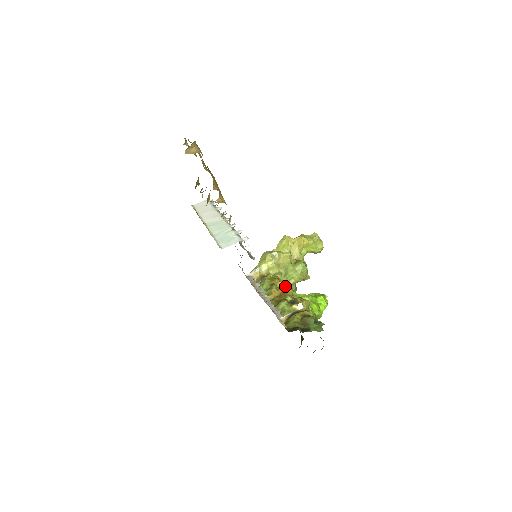
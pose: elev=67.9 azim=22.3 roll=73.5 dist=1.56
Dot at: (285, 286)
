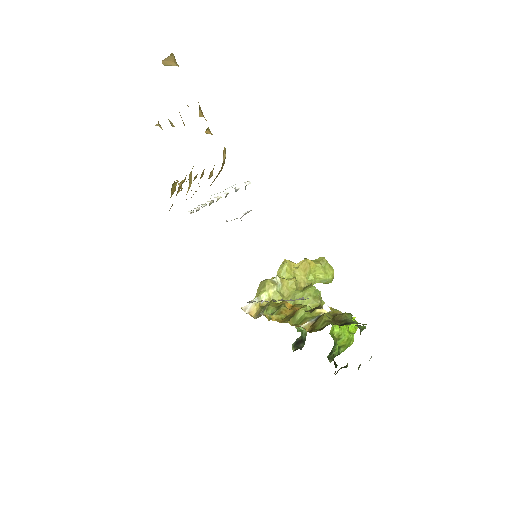
Dot at: (297, 305)
